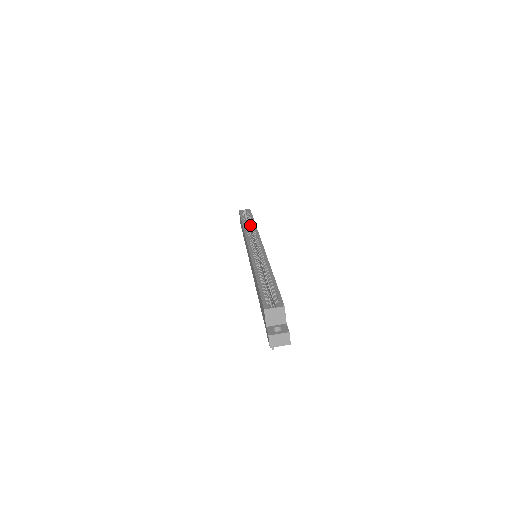
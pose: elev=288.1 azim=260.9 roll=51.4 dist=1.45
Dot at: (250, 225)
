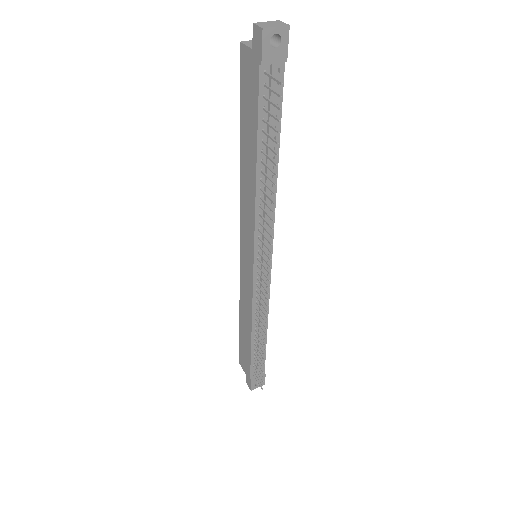
Dot at: occluded
